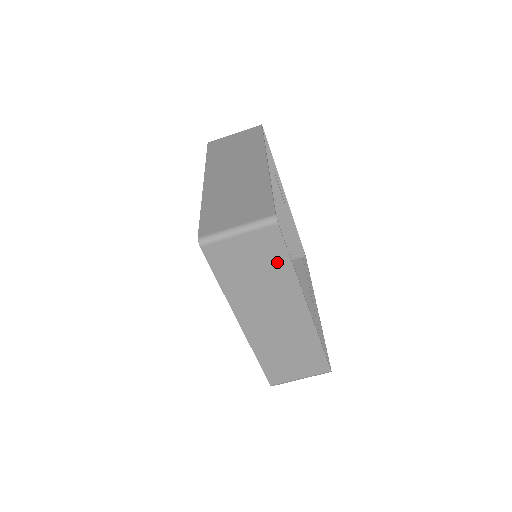
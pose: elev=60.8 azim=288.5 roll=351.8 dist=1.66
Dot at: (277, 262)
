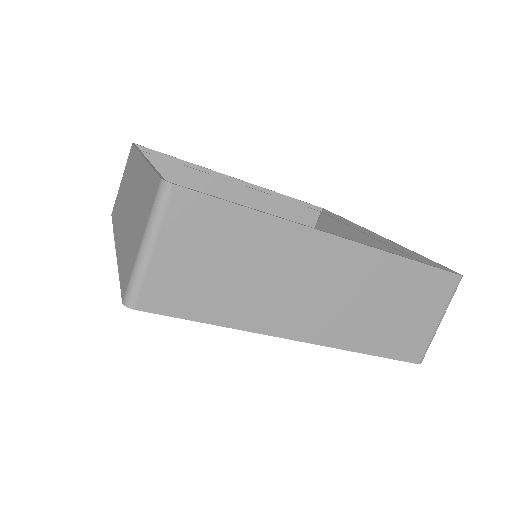
Dot at: (236, 228)
